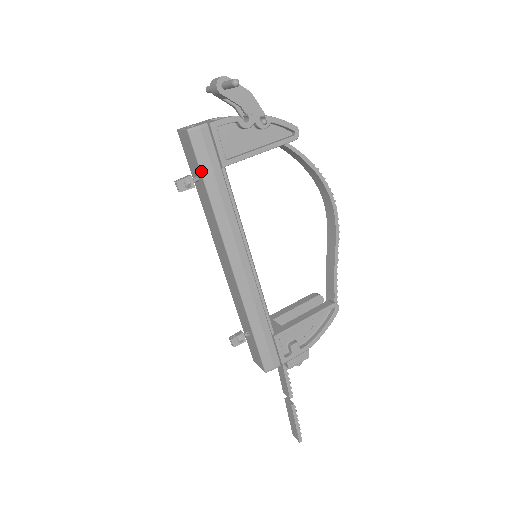
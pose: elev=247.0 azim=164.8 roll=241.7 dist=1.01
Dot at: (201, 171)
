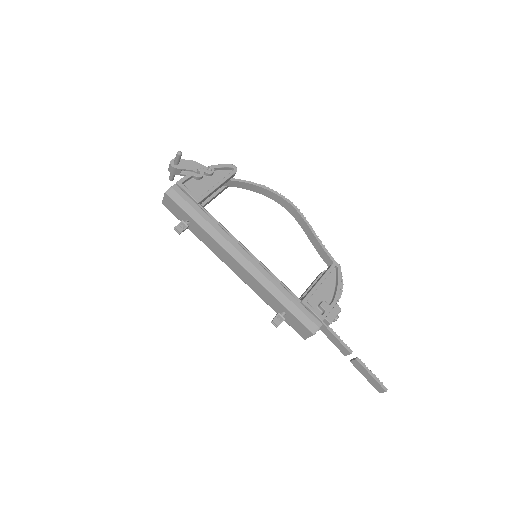
Dot at: (186, 212)
